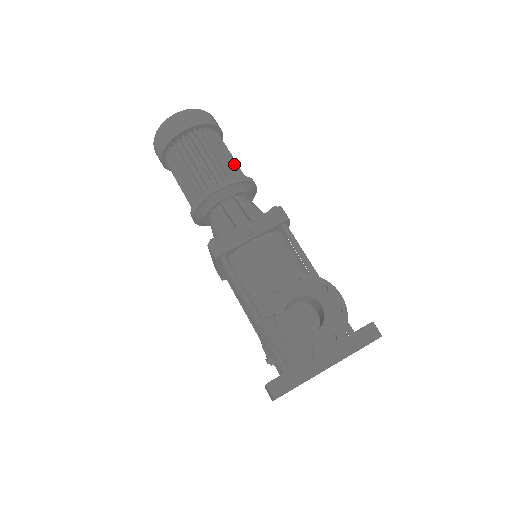
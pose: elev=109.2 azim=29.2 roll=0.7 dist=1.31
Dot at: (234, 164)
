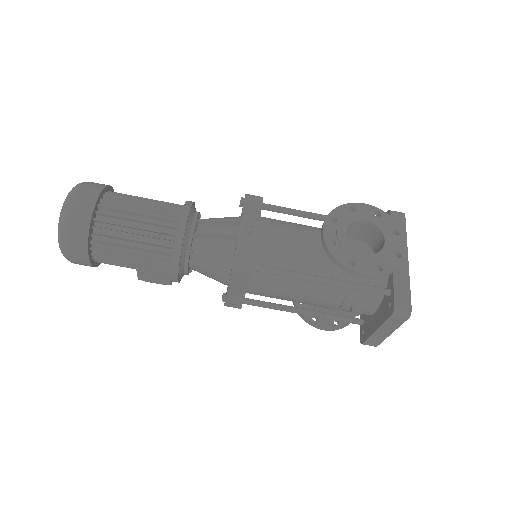
Dot at: occluded
